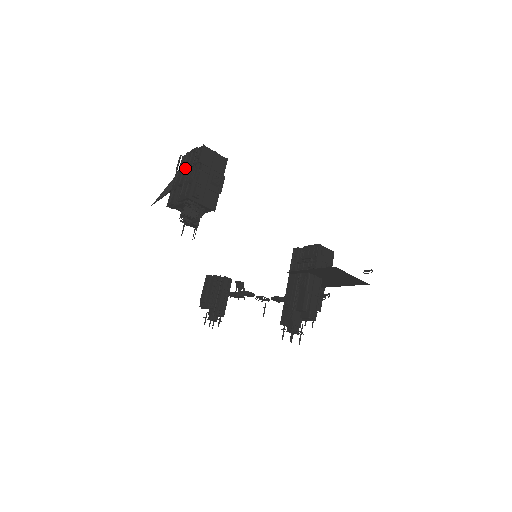
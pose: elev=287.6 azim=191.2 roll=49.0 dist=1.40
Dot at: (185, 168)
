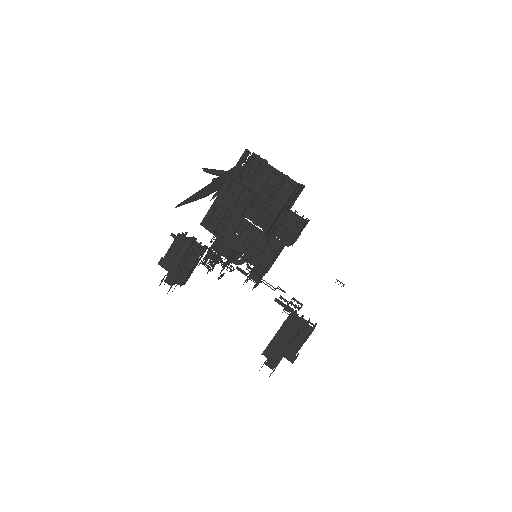
Dot at: (252, 191)
